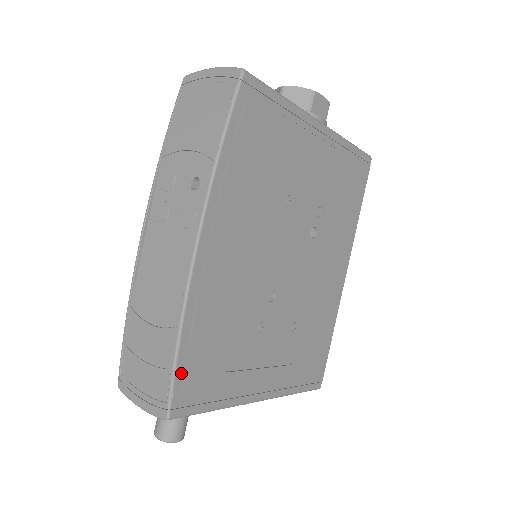
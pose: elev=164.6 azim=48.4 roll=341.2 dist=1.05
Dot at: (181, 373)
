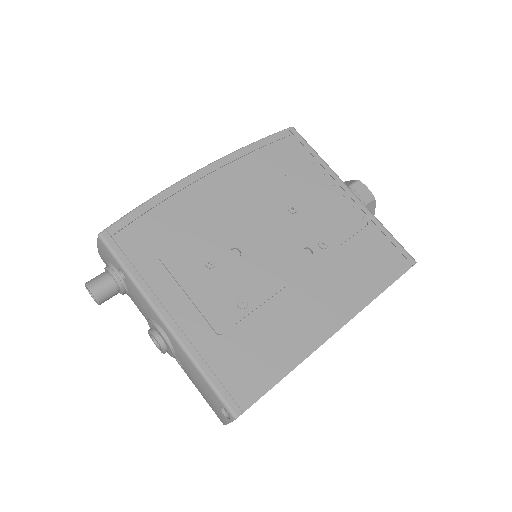
Dot at: (132, 218)
